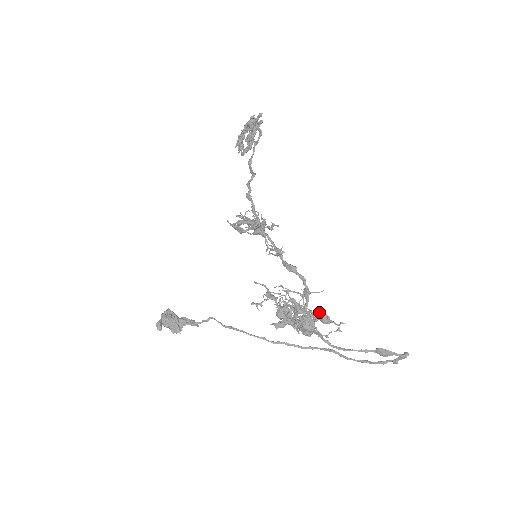
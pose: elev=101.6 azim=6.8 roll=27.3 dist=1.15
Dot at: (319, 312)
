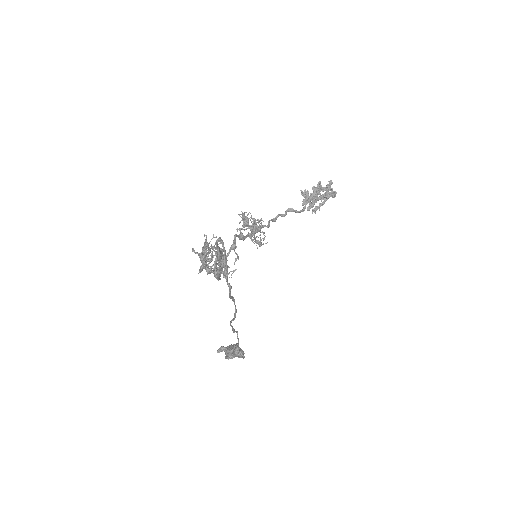
Dot at: occluded
